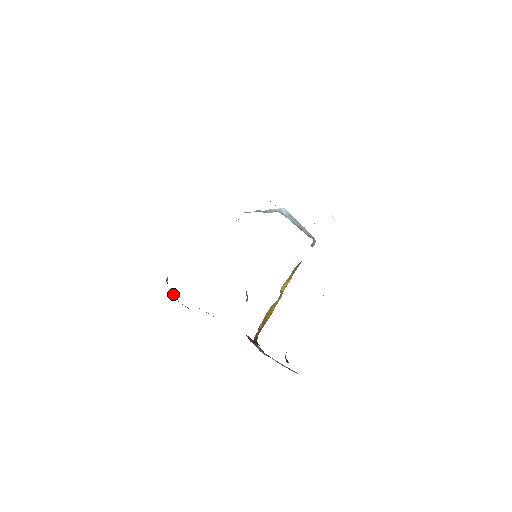
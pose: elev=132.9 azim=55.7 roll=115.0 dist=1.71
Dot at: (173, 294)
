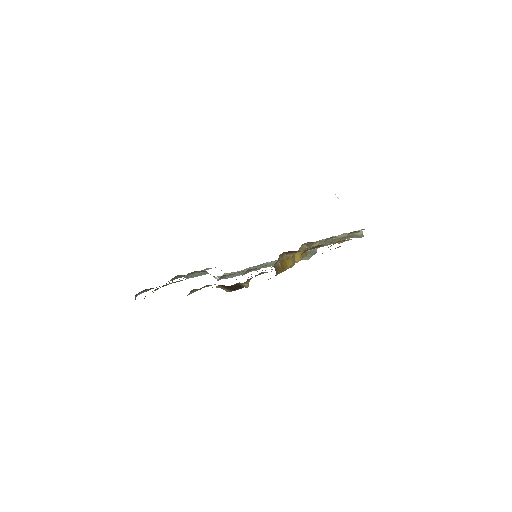
Dot at: occluded
